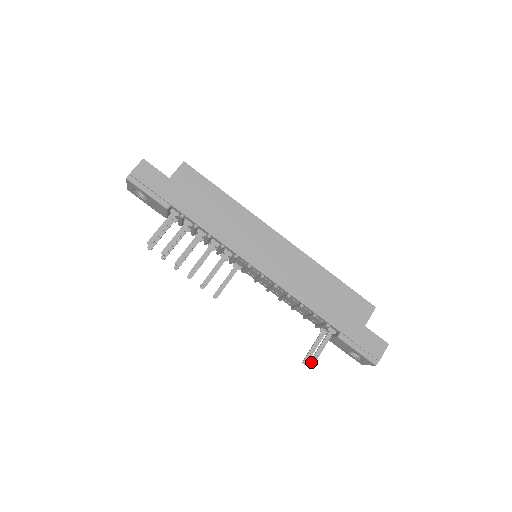
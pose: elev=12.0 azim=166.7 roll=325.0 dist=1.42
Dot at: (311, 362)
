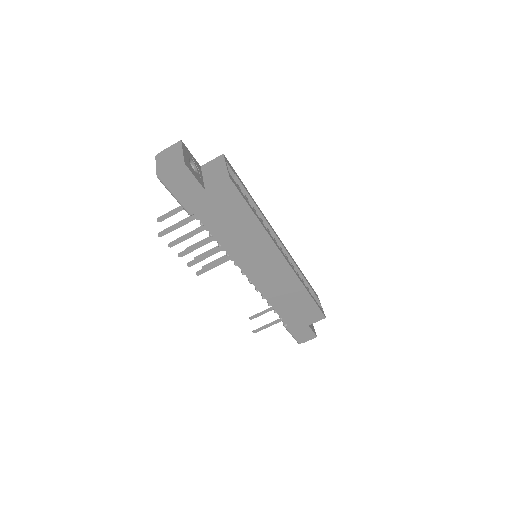
Dot at: (254, 332)
